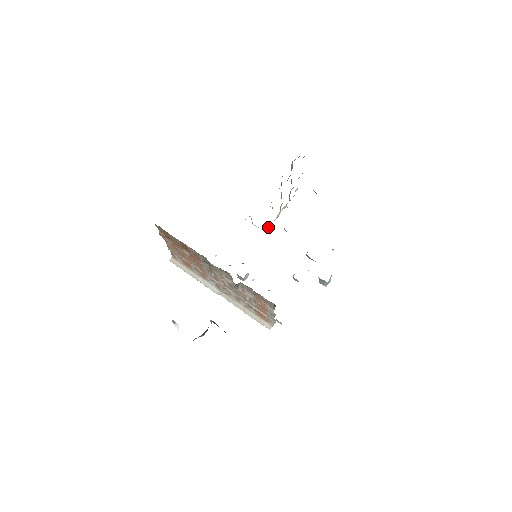
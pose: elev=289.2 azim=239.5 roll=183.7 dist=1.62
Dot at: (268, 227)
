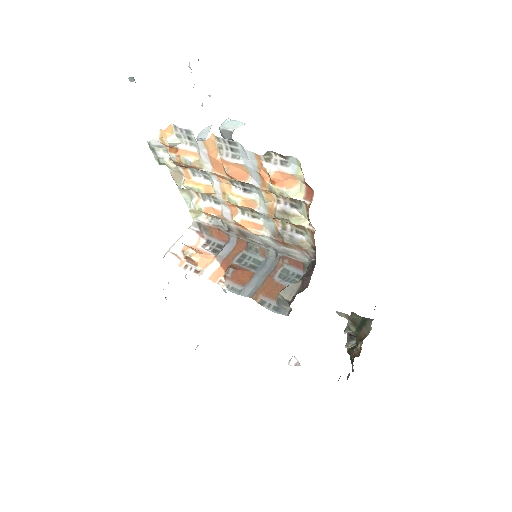
Dot at: (192, 216)
